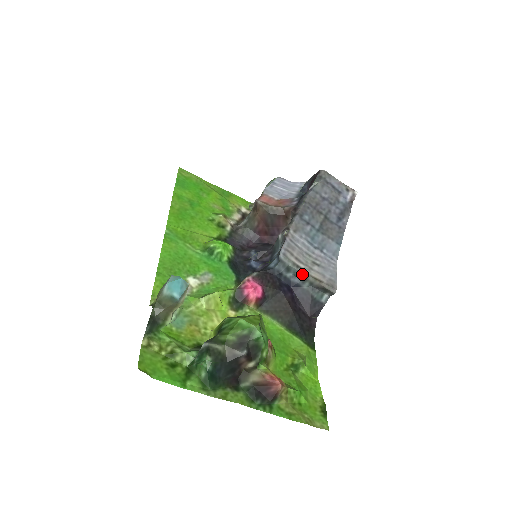
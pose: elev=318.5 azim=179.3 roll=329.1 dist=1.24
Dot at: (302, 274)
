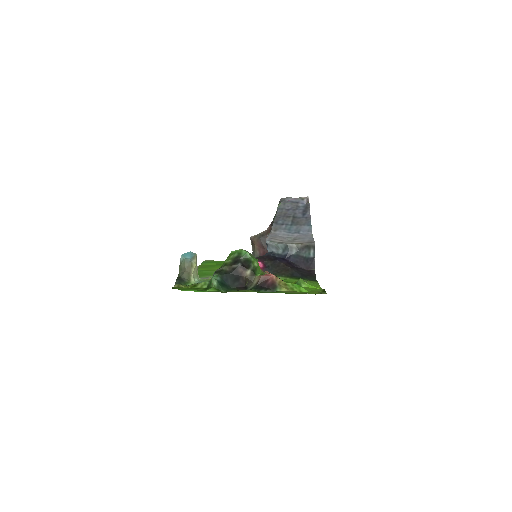
Dot at: (287, 245)
